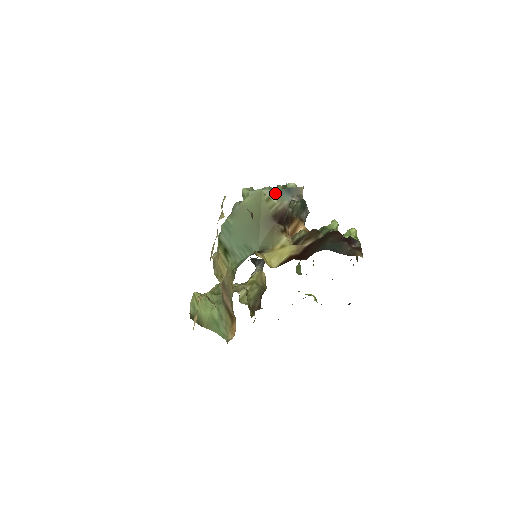
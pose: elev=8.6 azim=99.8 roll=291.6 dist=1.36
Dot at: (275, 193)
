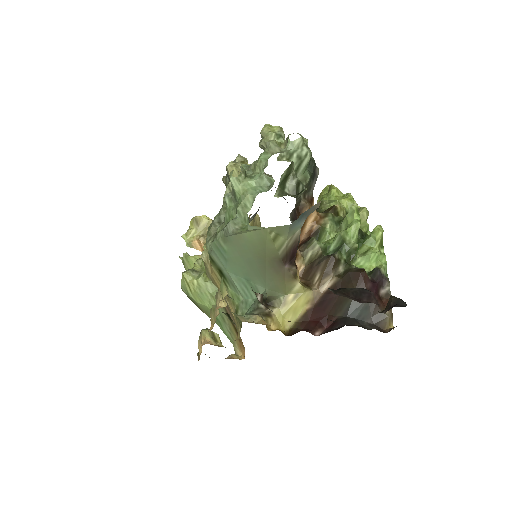
Dot at: (284, 229)
